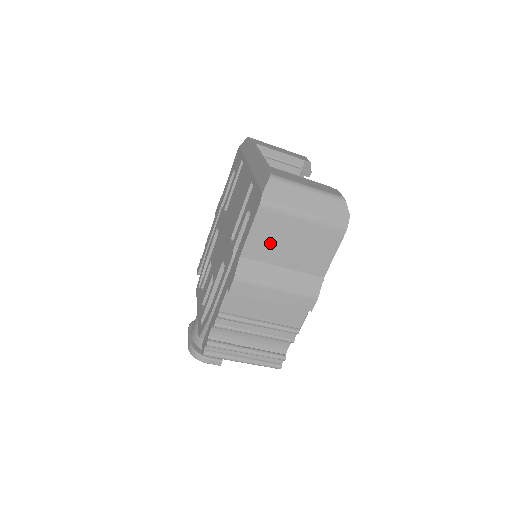
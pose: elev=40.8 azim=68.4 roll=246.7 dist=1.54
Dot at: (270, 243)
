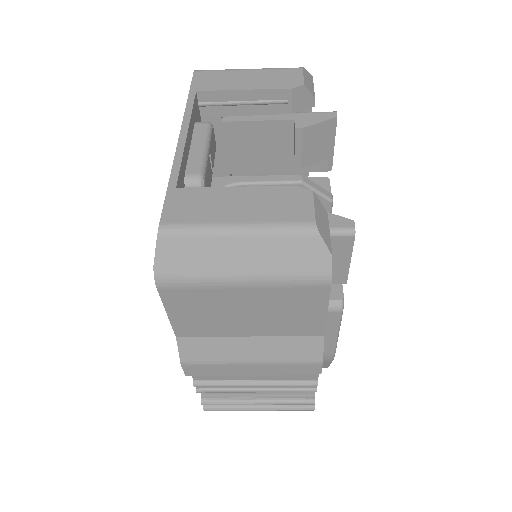
Dot at: (209, 319)
